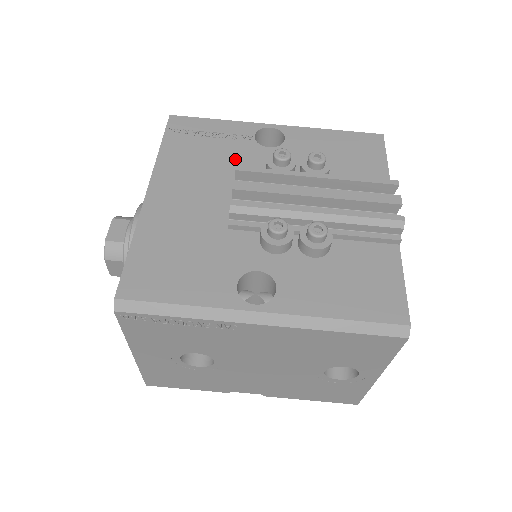
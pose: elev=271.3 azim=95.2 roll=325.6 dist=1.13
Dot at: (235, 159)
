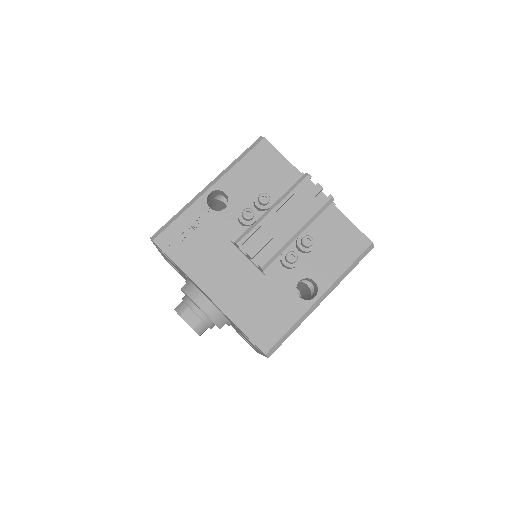
Dot at: (220, 234)
